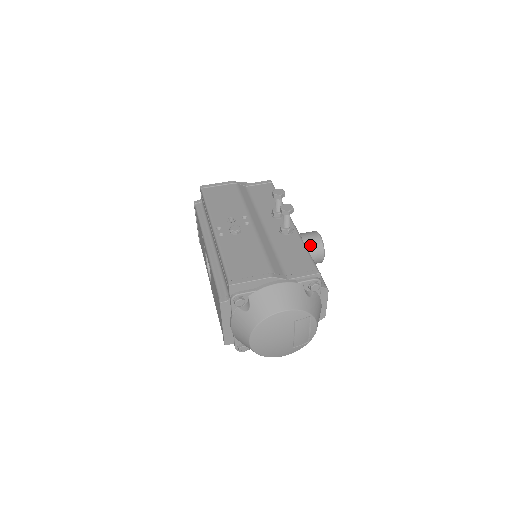
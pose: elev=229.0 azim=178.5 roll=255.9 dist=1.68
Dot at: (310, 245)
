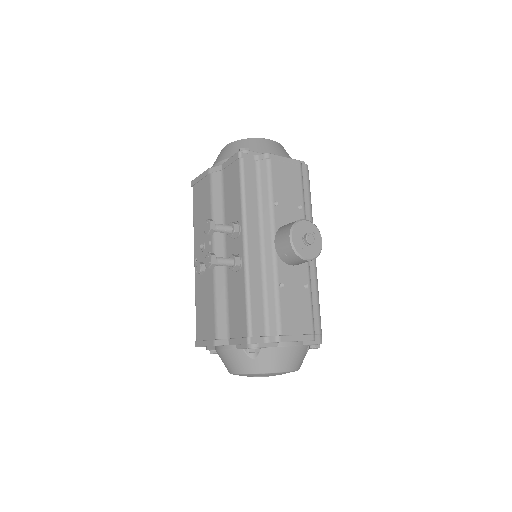
Dot at: (283, 255)
